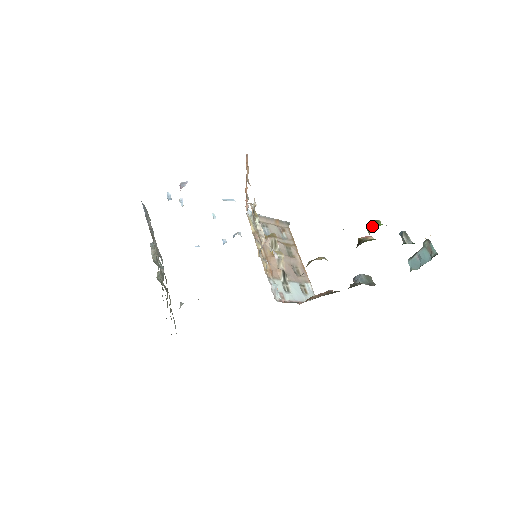
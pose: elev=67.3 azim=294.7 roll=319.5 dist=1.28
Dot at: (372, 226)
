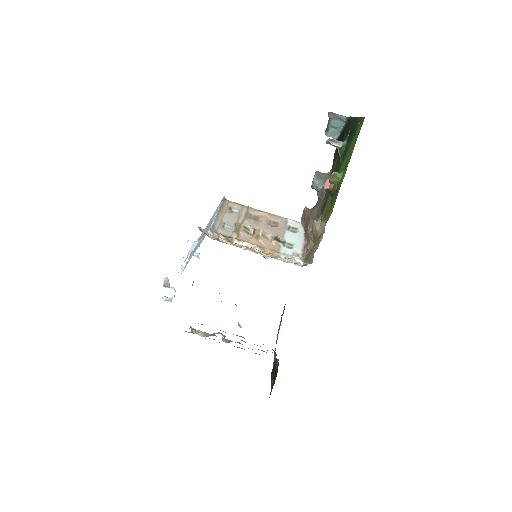
Dot at: (338, 183)
